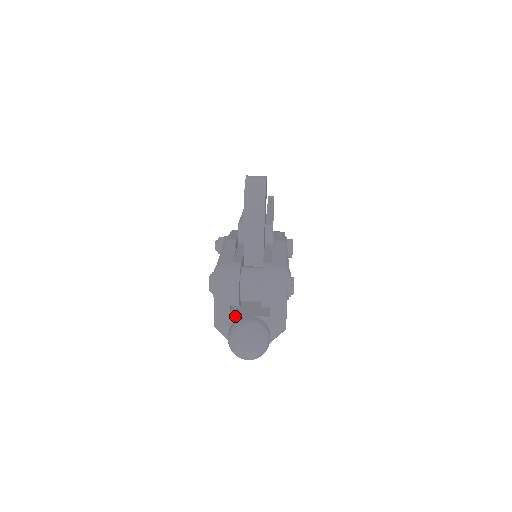
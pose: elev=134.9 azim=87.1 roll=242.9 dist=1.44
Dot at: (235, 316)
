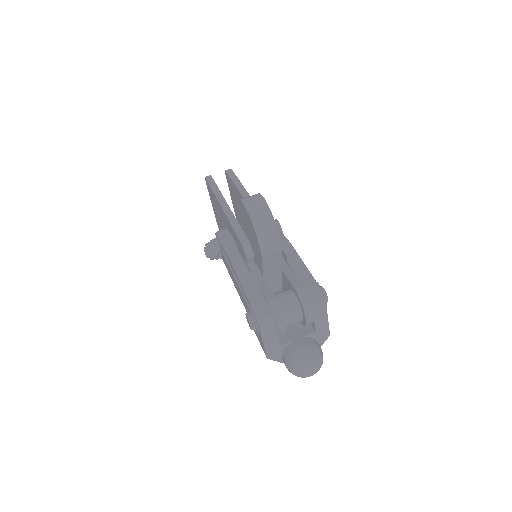
Dot at: (285, 344)
